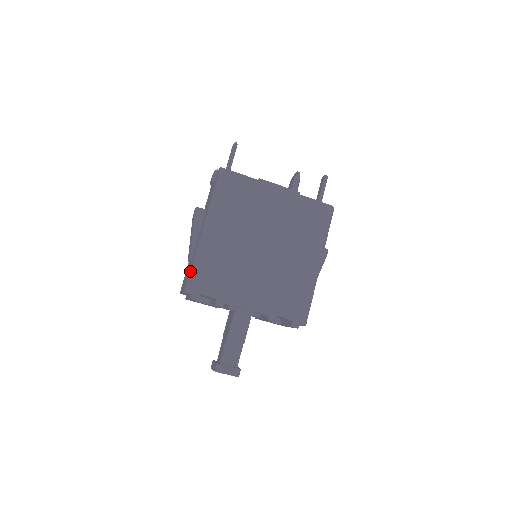
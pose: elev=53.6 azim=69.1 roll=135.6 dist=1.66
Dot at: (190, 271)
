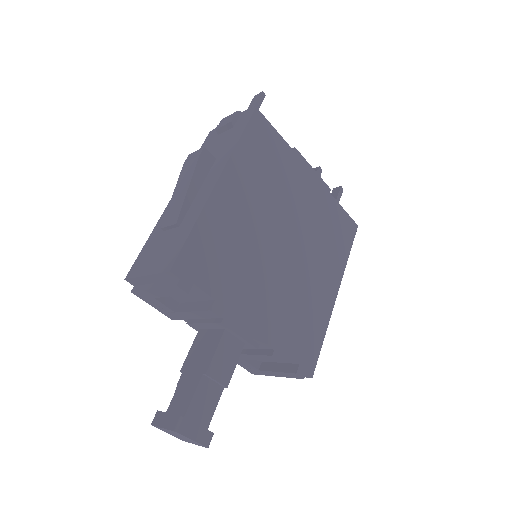
Dot at: (187, 238)
